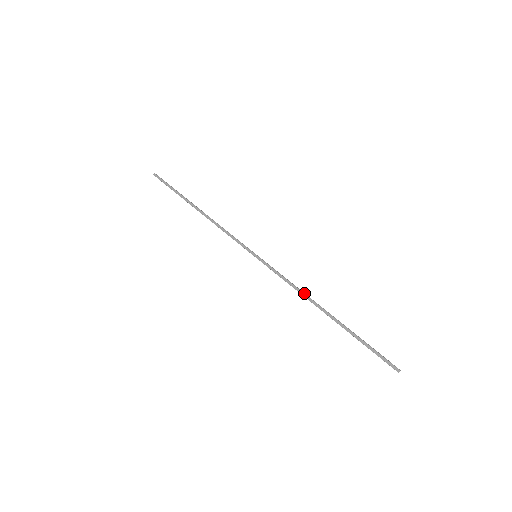
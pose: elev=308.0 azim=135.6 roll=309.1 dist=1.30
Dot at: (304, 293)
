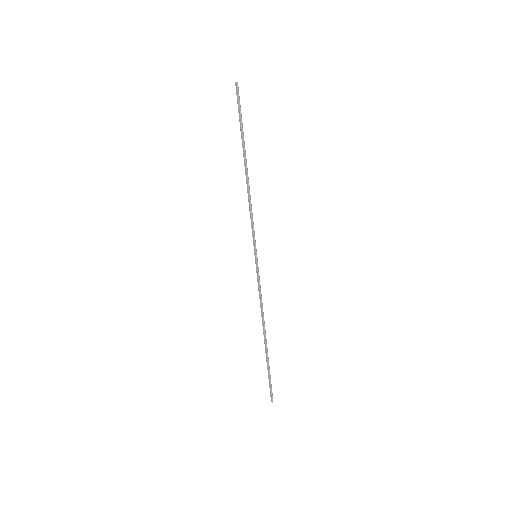
Dot at: (263, 314)
